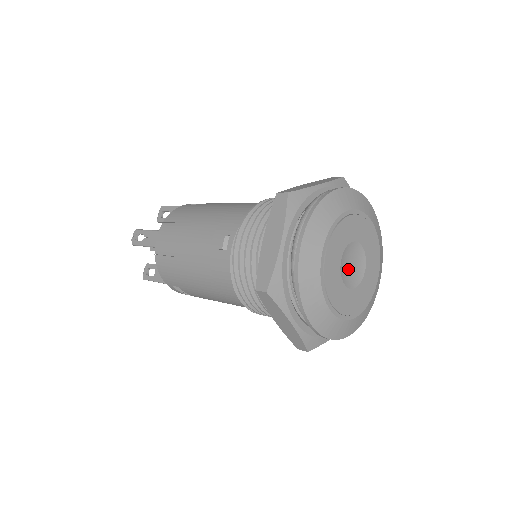
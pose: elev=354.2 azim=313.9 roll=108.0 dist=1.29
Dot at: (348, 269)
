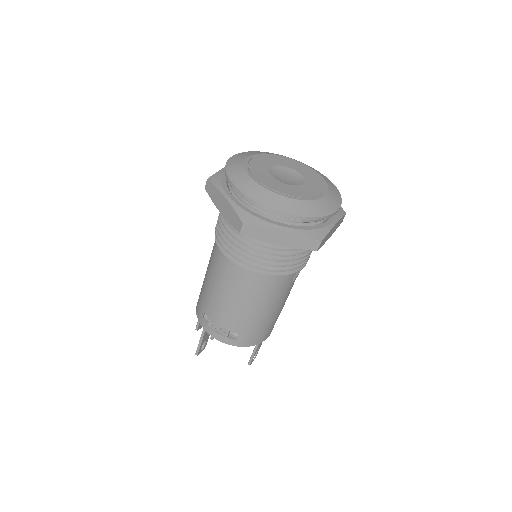
Dot at: (282, 177)
